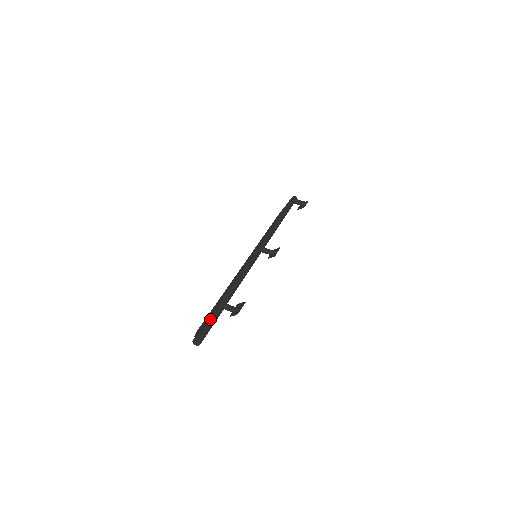
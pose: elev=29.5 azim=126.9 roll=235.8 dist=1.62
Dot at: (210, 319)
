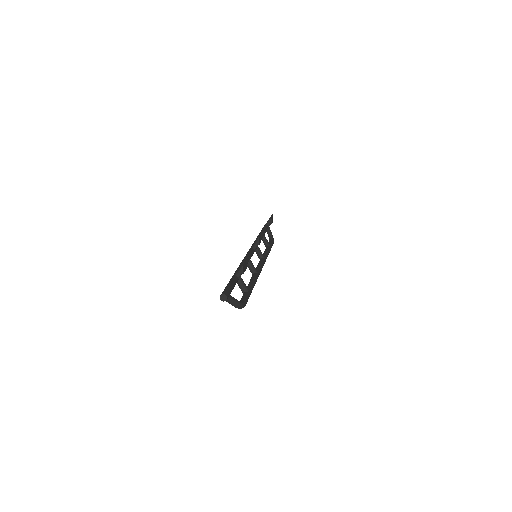
Dot at: occluded
